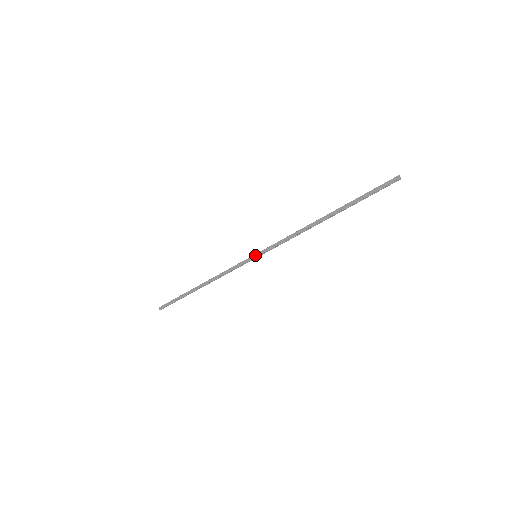
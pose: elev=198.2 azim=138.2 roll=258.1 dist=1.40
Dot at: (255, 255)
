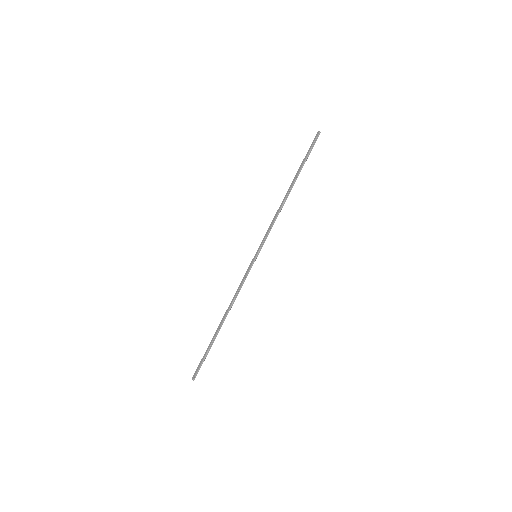
Dot at: (255, 255)
